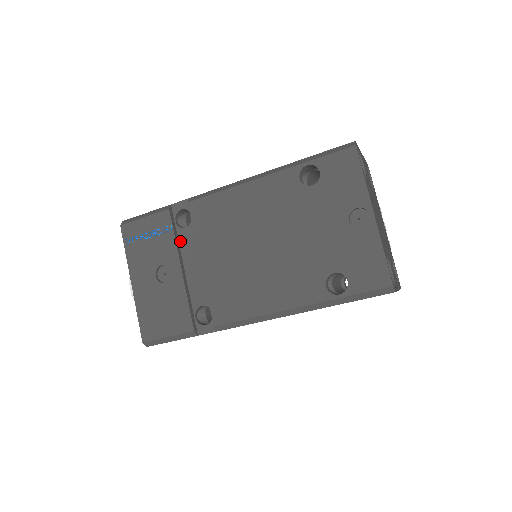
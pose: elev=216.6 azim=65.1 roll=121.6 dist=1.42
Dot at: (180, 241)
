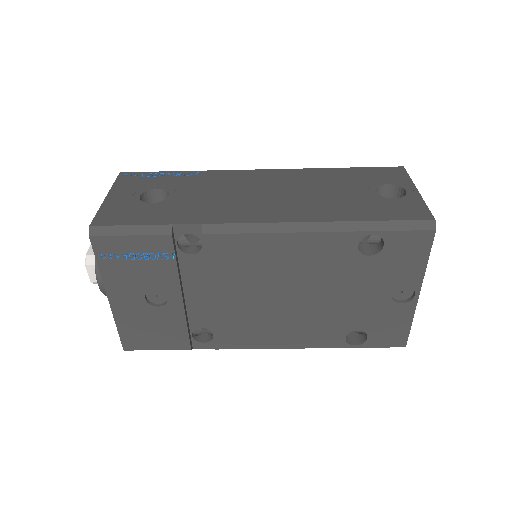
Dot at: (181, 267)
